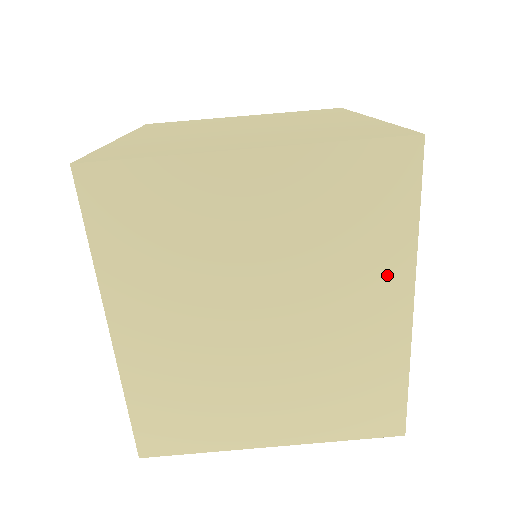
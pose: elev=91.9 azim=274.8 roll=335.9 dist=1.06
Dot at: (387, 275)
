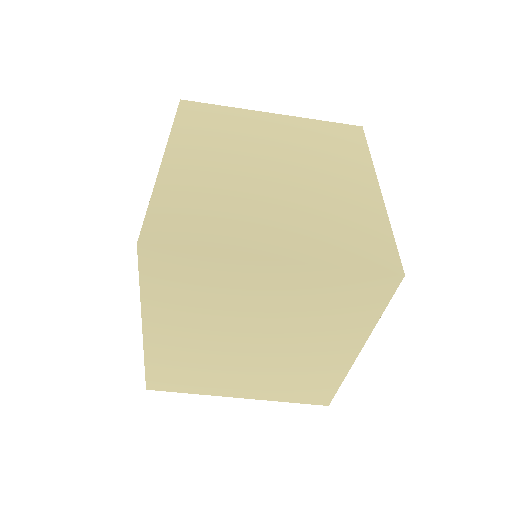
Dot at: (348, 336)
